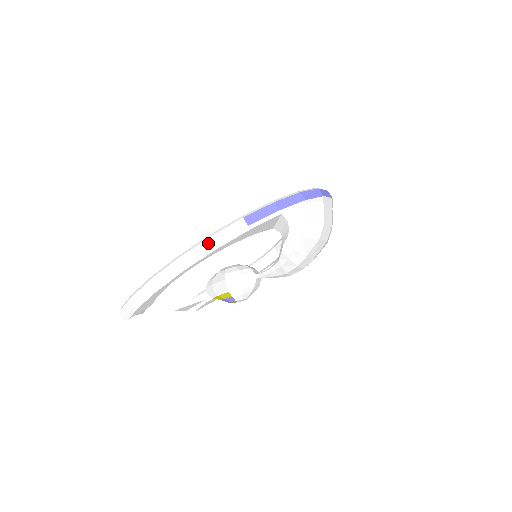
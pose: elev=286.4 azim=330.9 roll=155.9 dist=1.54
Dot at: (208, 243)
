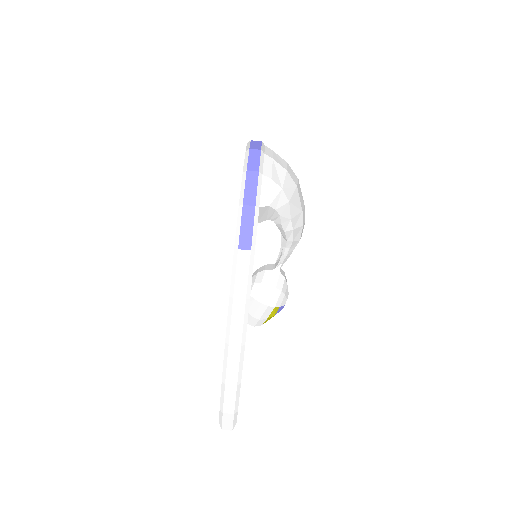
Dot at: (238, 303)
